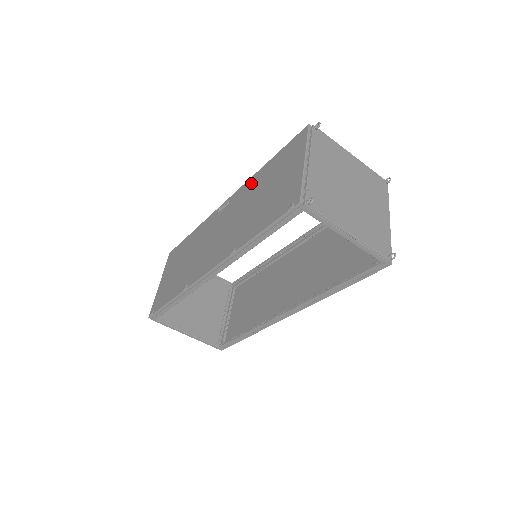
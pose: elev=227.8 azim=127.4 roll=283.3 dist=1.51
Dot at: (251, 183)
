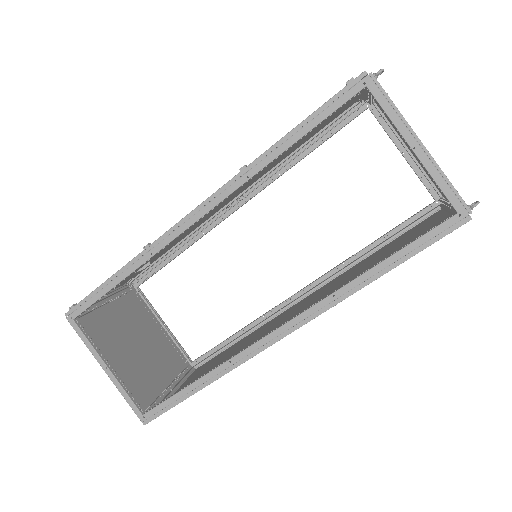
Dot at: (279, 163)
